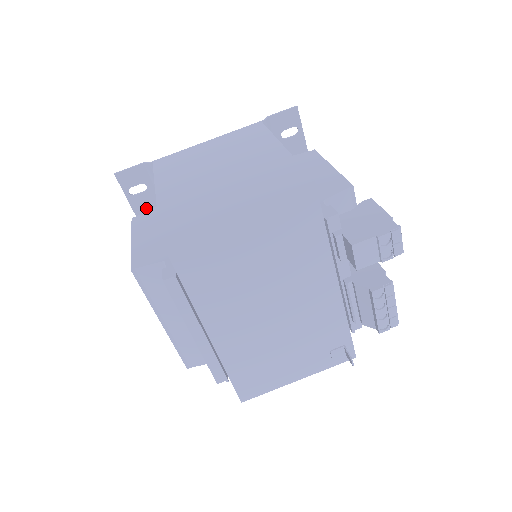
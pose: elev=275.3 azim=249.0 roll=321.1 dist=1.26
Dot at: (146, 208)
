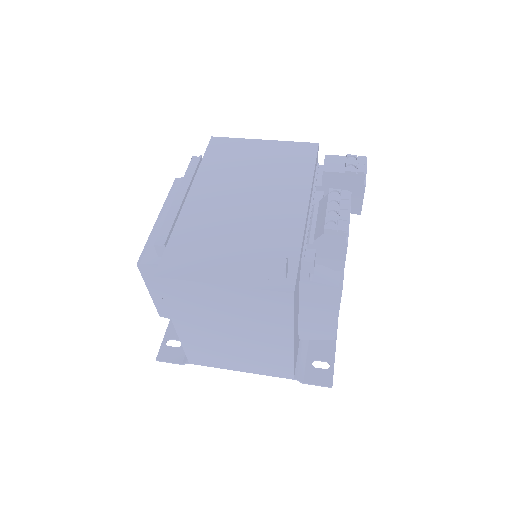
Dot at: occluded
